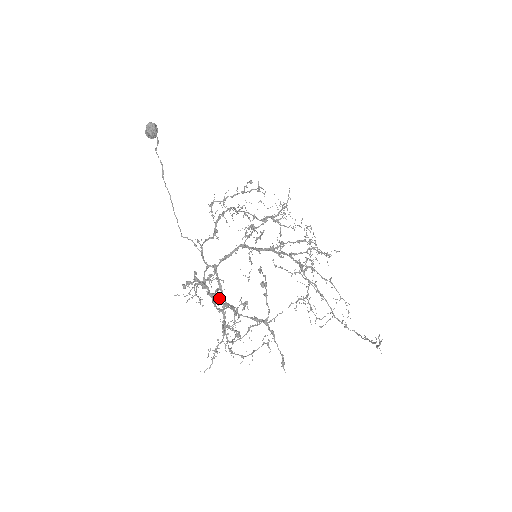
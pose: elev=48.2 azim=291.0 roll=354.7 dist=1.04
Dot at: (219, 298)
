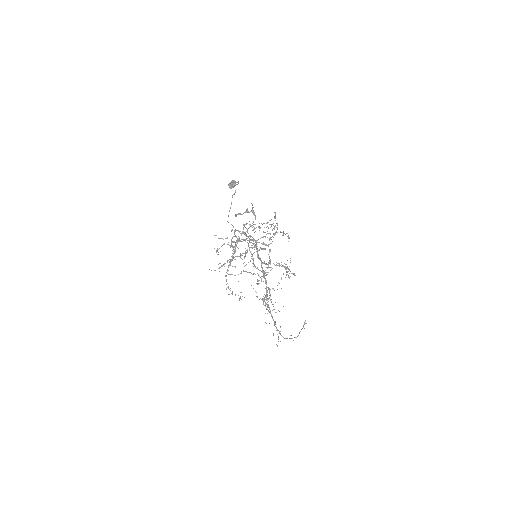
Dot at: (251, 226)
